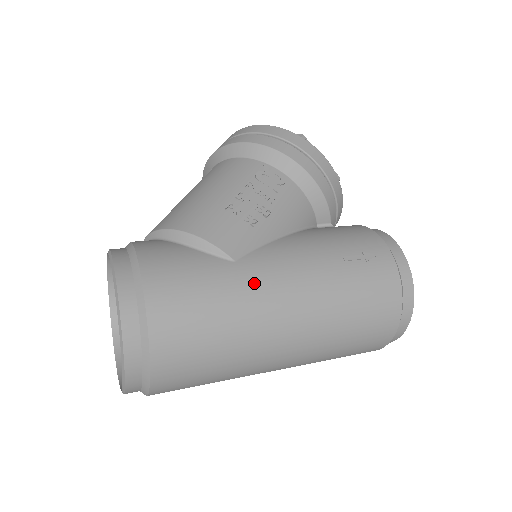
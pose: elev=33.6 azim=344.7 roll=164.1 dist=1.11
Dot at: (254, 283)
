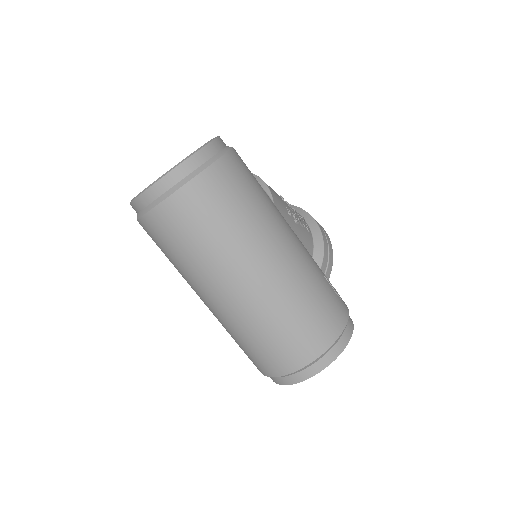
Dot at: (278, 217)
